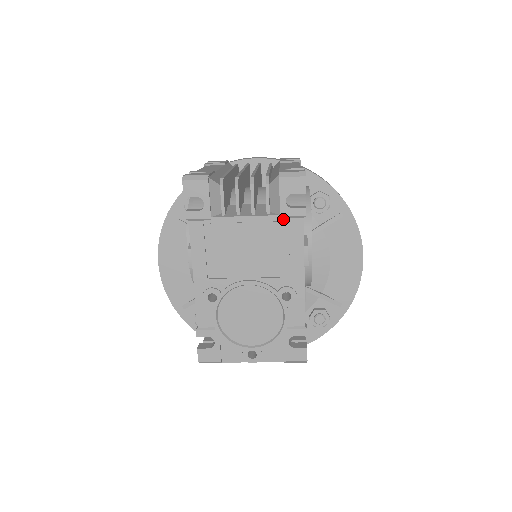
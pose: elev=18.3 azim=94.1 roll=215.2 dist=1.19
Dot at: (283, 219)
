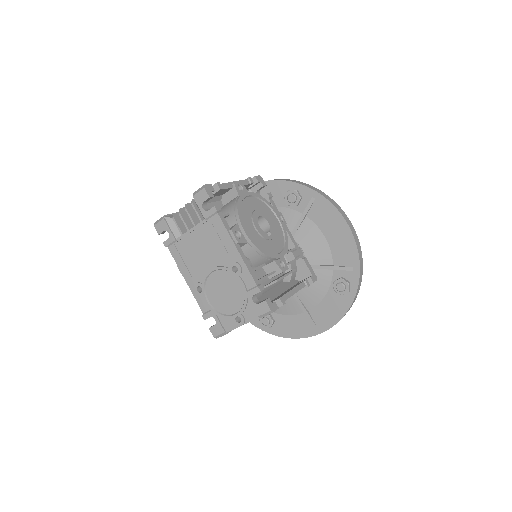
Dot at: (209, 220)
